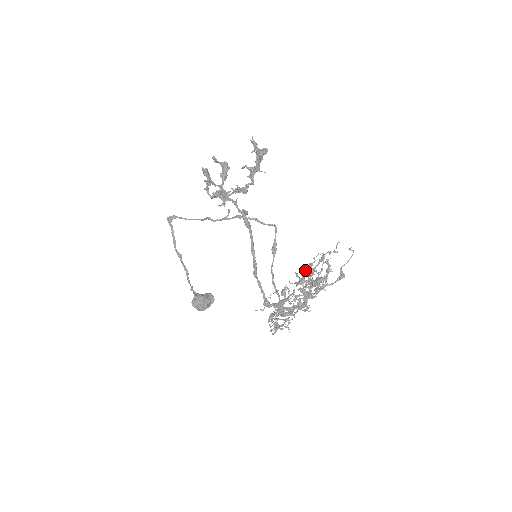
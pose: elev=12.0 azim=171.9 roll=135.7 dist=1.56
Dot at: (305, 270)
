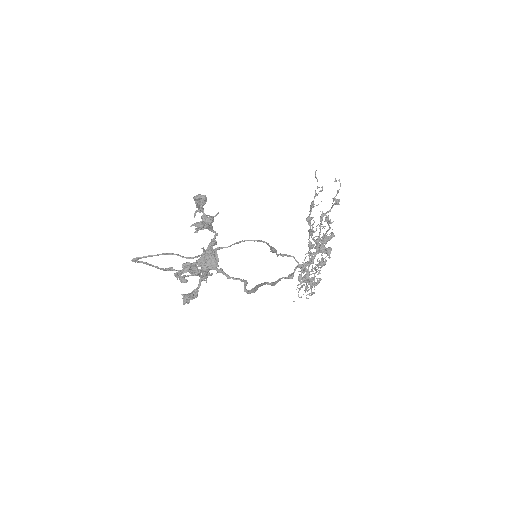
Dot at: occluded
